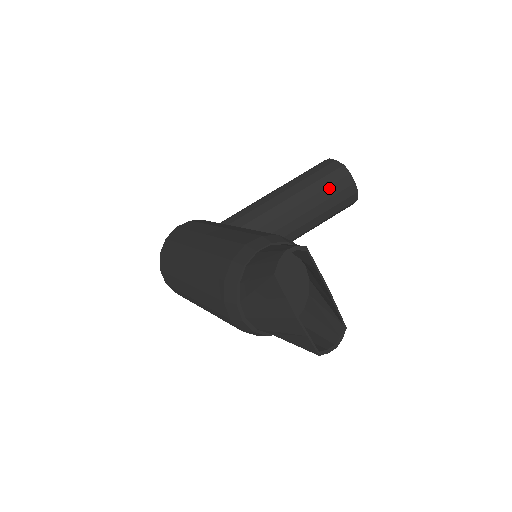
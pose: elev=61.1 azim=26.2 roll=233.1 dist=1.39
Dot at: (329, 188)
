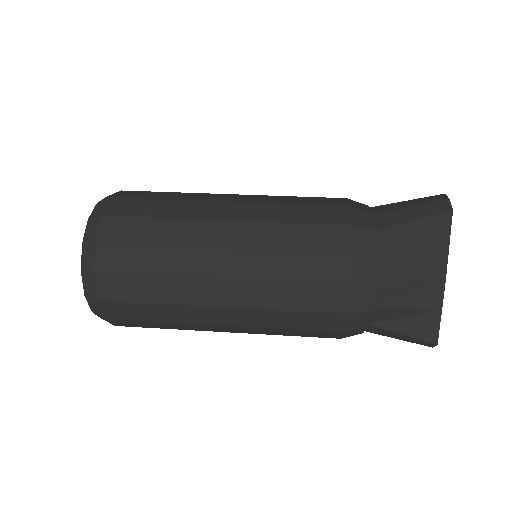
Dot at: occluded
